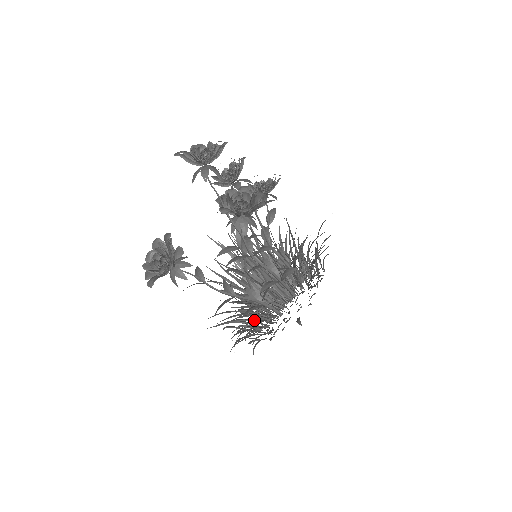
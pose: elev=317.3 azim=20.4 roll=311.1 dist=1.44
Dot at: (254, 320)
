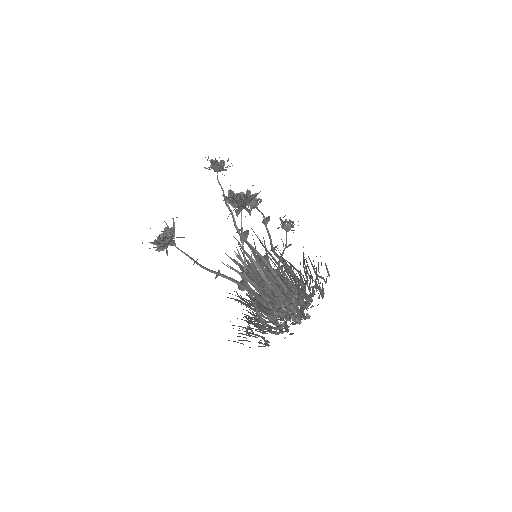
Dot at: occluded
